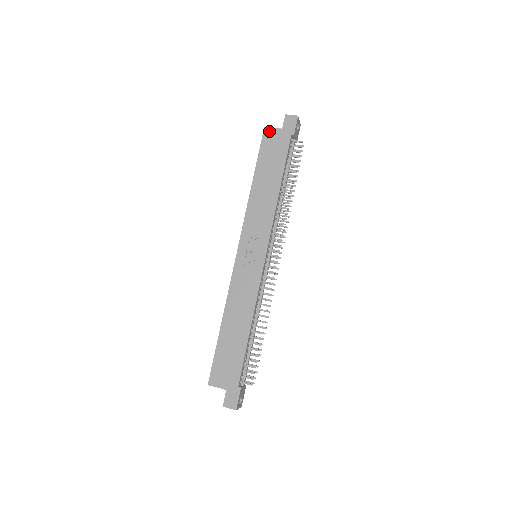
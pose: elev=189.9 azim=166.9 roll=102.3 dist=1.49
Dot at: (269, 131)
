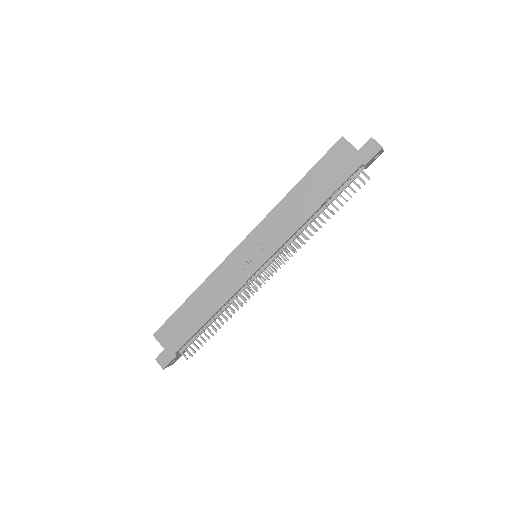
Dot at: (344, 144)
